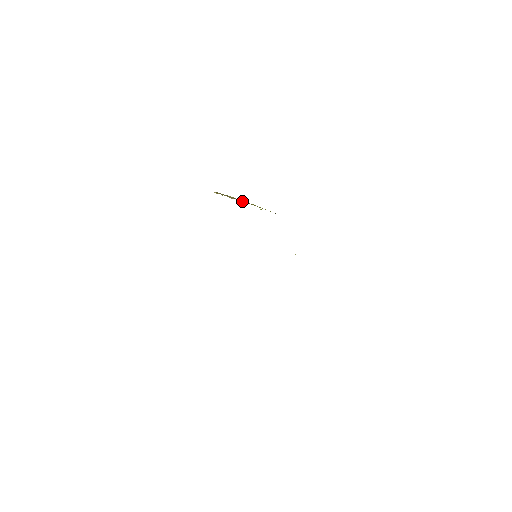
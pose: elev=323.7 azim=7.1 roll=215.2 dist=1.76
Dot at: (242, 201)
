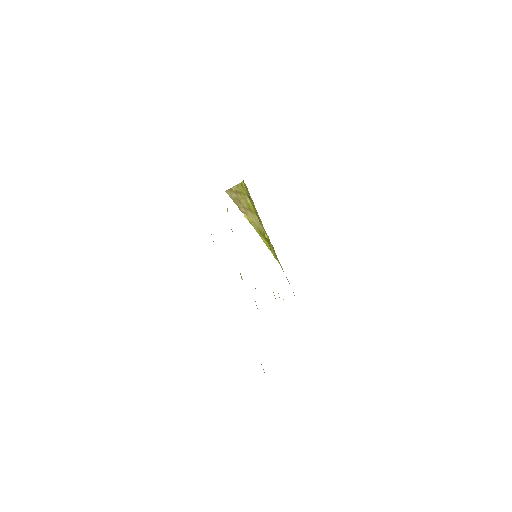
Dot at: (249, 220)
